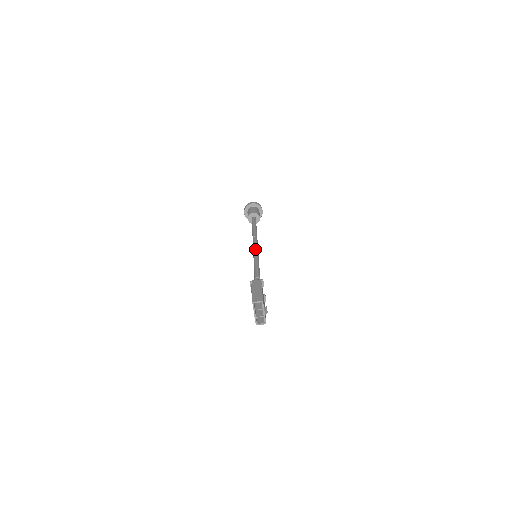
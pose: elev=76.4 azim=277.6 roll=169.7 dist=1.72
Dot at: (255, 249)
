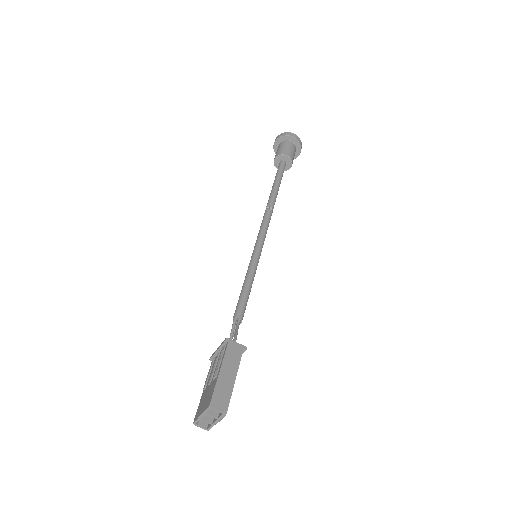
Dot at: (261, 242)
